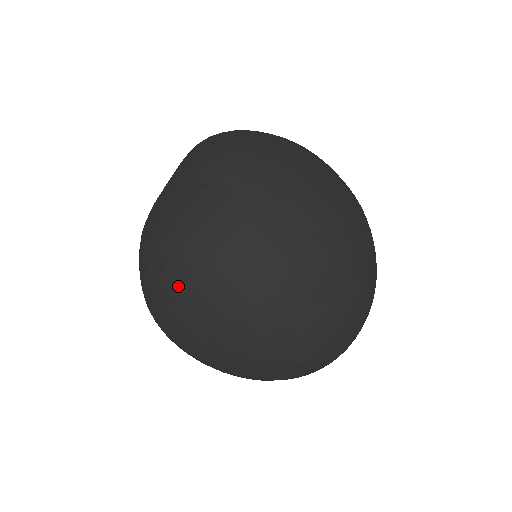
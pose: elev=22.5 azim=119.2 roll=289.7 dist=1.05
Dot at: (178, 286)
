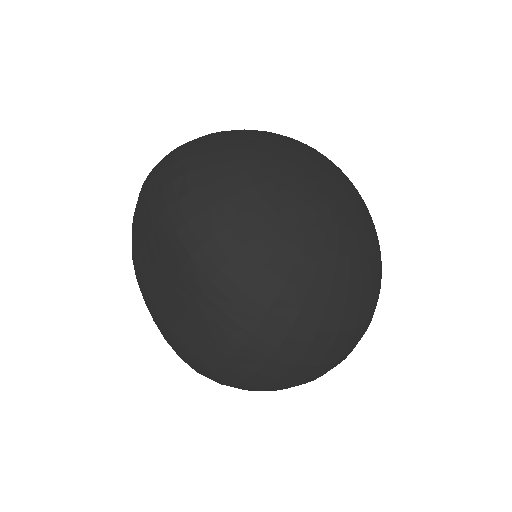
Dot at: (226, 383)
